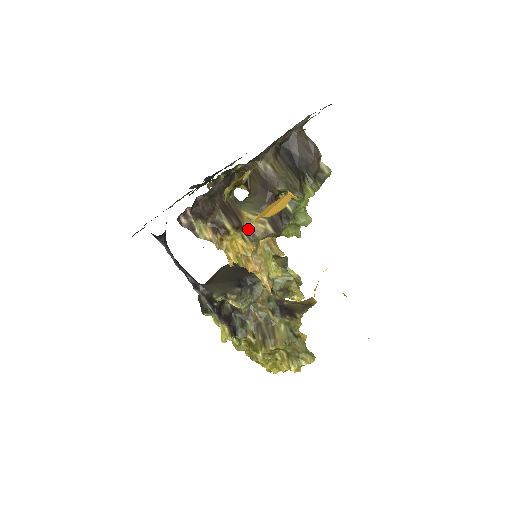
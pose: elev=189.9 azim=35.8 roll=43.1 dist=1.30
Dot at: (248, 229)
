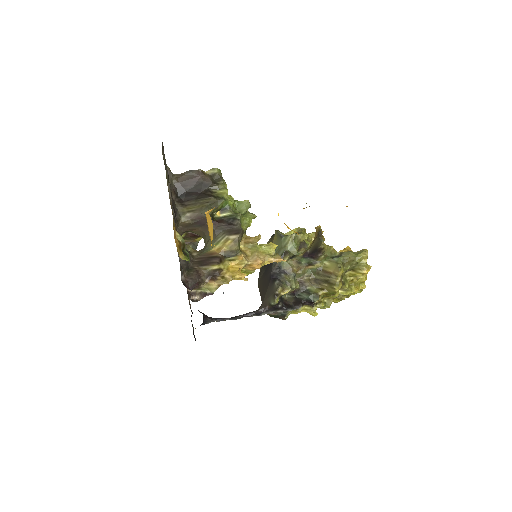
Dot at: (226, 253)
